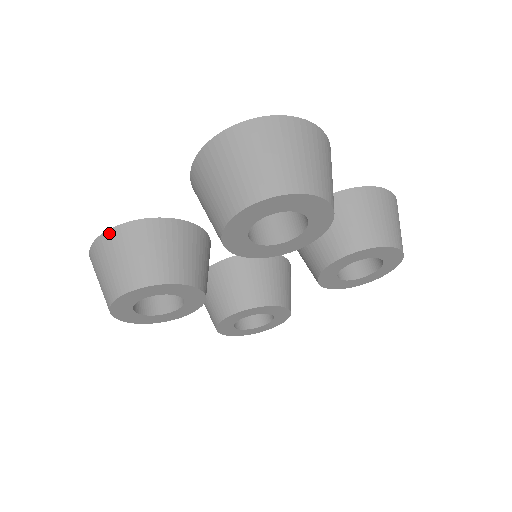
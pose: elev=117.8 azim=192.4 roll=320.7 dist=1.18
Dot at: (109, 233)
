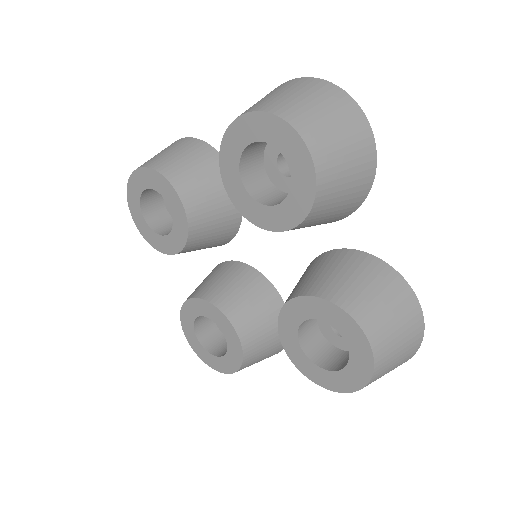
Dot at: (183, 139)
